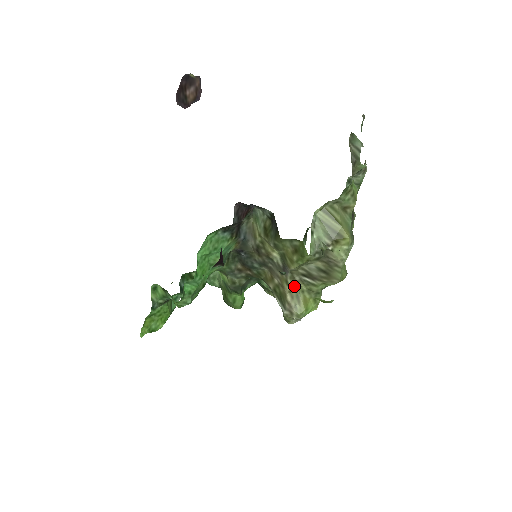
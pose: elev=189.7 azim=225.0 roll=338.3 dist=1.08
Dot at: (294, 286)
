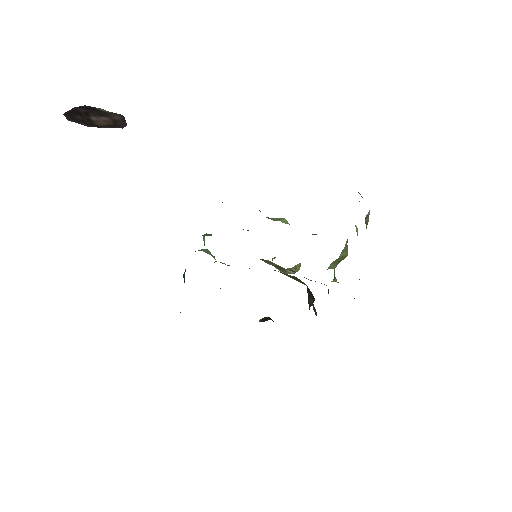
Dot at: occluded
